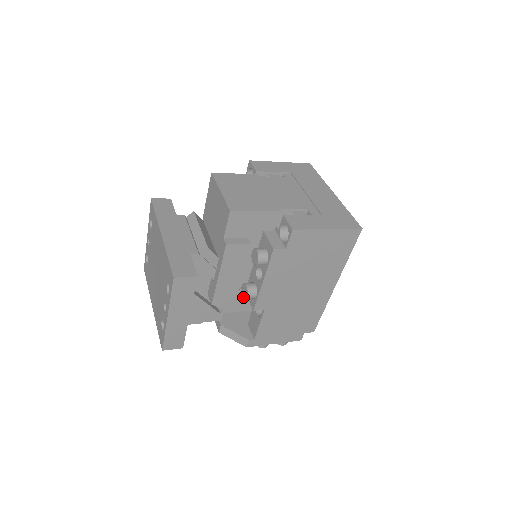
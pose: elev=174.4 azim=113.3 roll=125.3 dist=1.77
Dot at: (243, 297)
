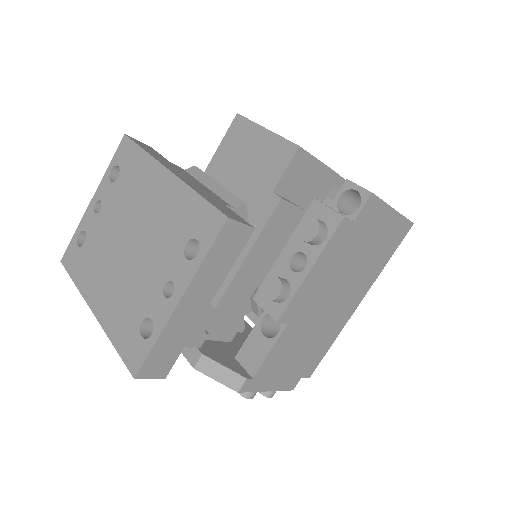
Dot at: (267, 298)
